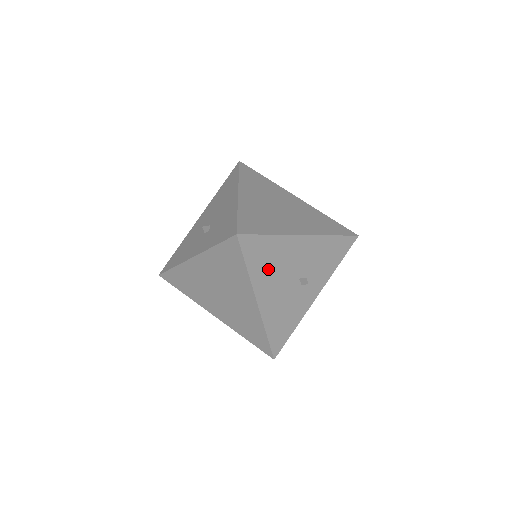
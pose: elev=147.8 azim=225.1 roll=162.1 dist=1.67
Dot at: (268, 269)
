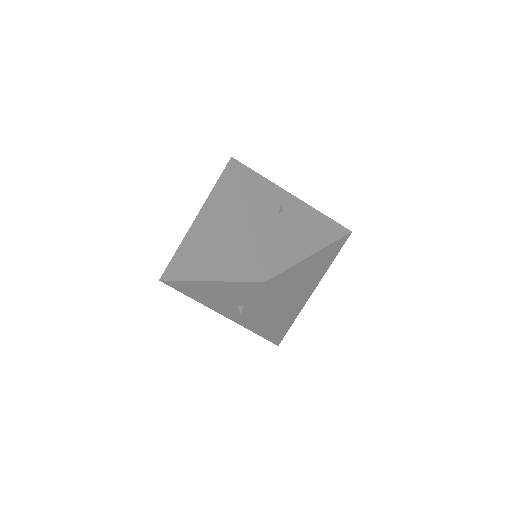
Dot at: (203, 298)
